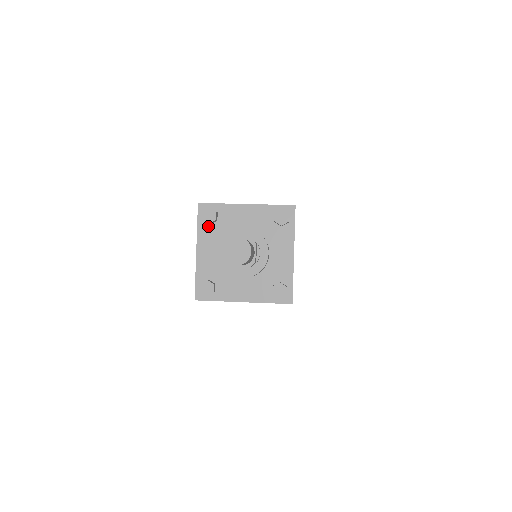
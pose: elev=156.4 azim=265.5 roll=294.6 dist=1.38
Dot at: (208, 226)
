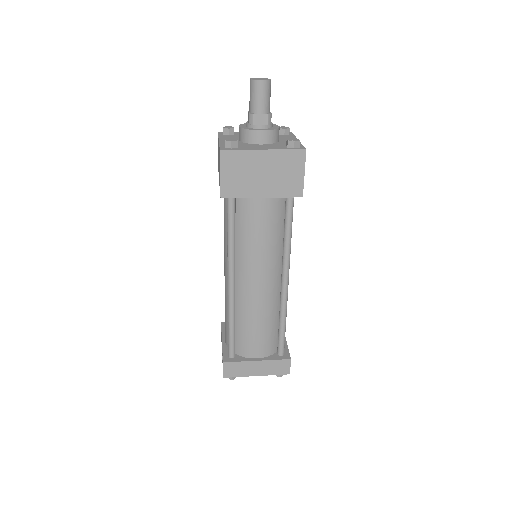
Dot at: (227, 135)
